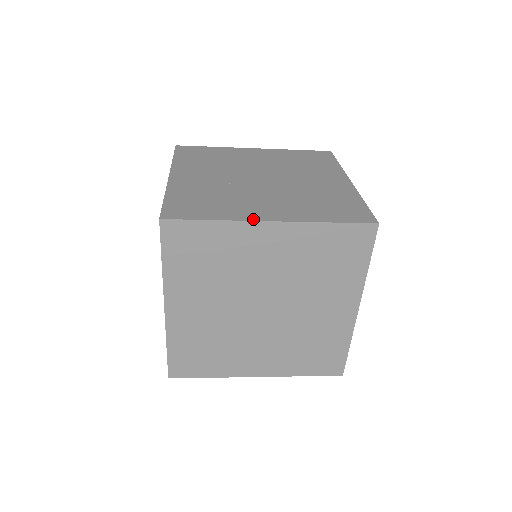
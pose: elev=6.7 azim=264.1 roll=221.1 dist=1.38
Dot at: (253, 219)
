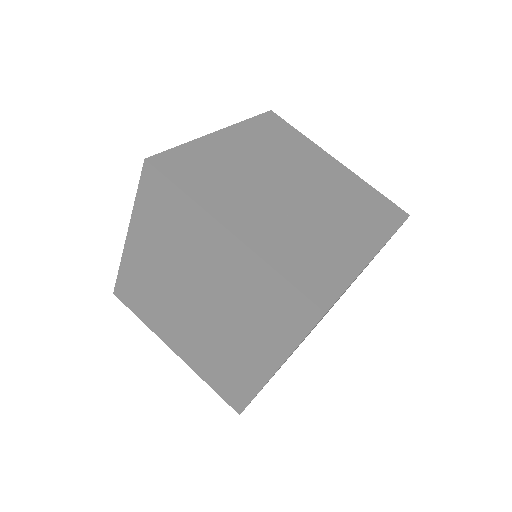
Dot at: (366, 262)
